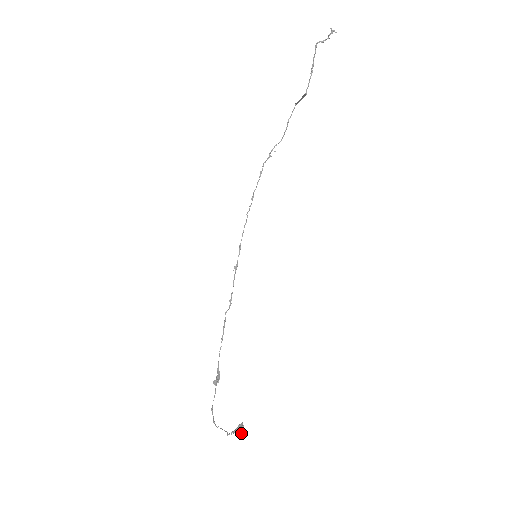
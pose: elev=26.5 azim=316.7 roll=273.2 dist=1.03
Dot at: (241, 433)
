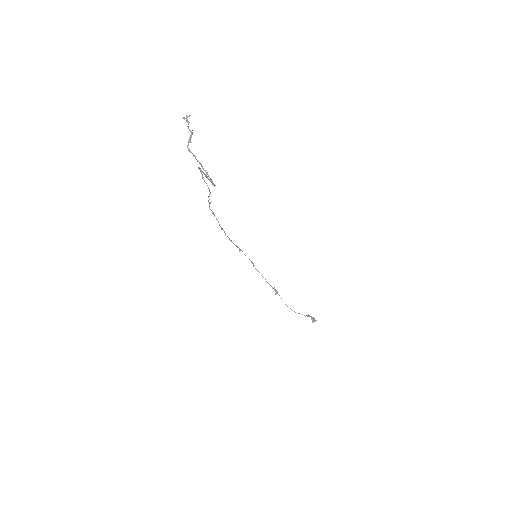
Dot at: (315, 321)
